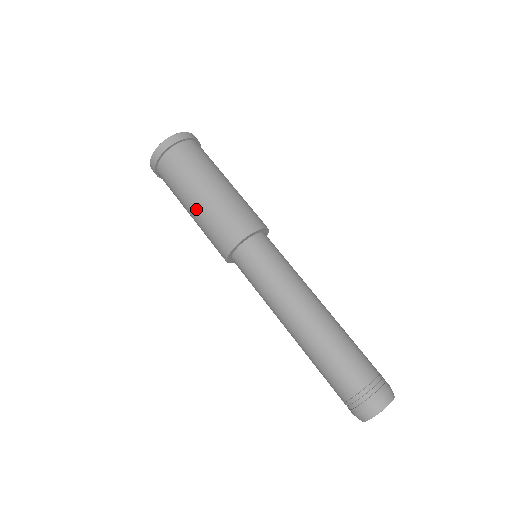
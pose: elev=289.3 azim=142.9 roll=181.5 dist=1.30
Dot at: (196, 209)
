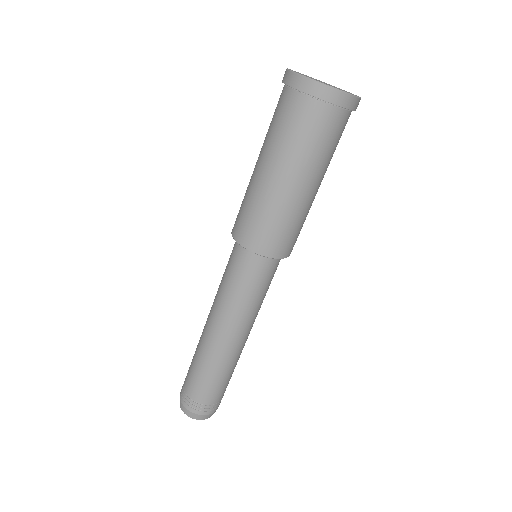
Dot at: (269, 182)
